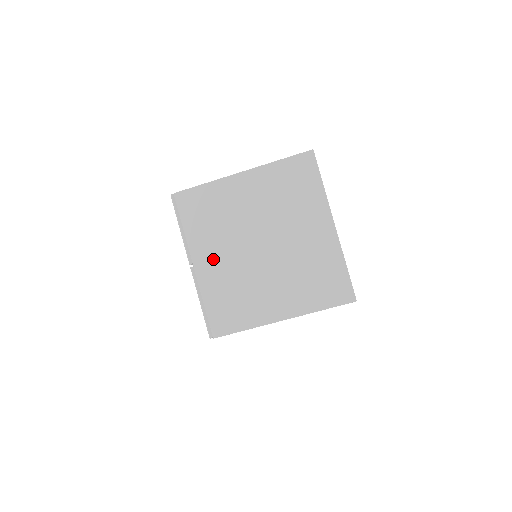
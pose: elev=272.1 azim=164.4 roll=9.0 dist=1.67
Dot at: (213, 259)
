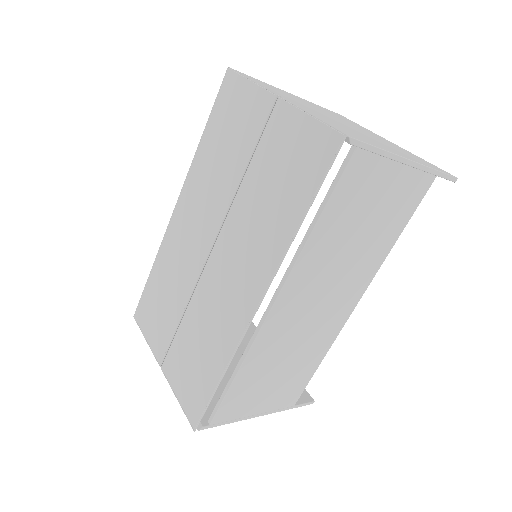
Dot at: (301, 105)
